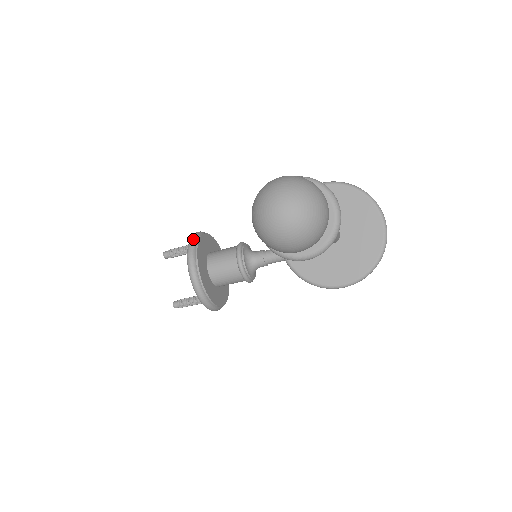
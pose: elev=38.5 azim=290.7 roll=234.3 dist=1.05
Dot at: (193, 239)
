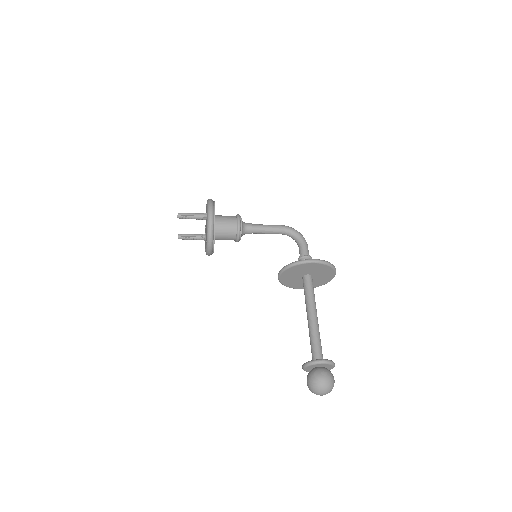
Dot at: (212, 231)
